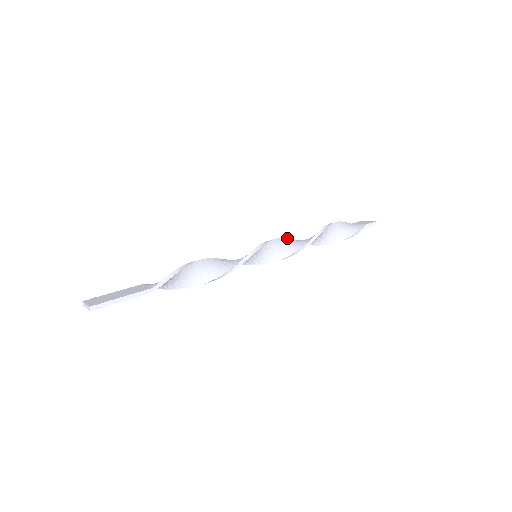
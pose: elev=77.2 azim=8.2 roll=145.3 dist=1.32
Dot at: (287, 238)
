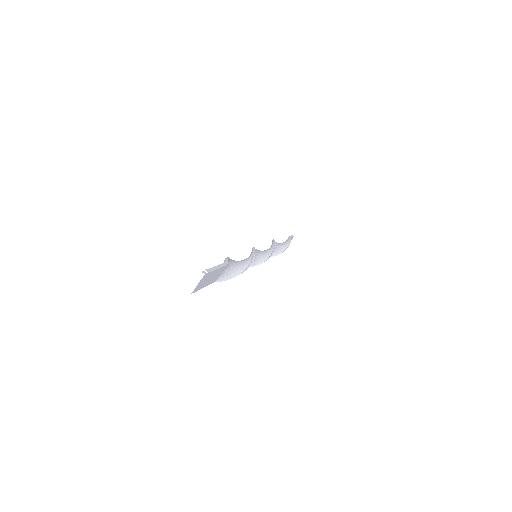
Dot at: occluded
